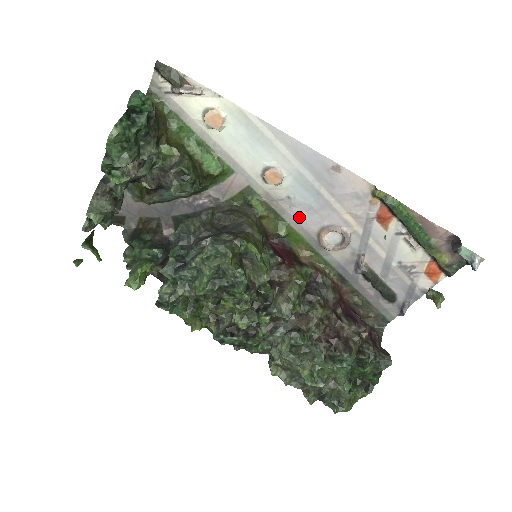
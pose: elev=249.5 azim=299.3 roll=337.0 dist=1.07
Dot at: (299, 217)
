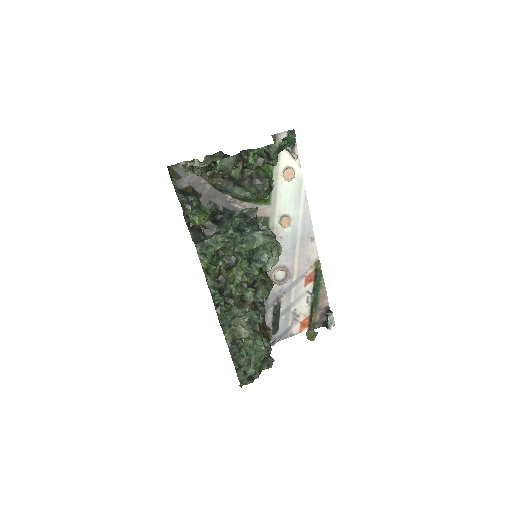
Dot at: occluded
